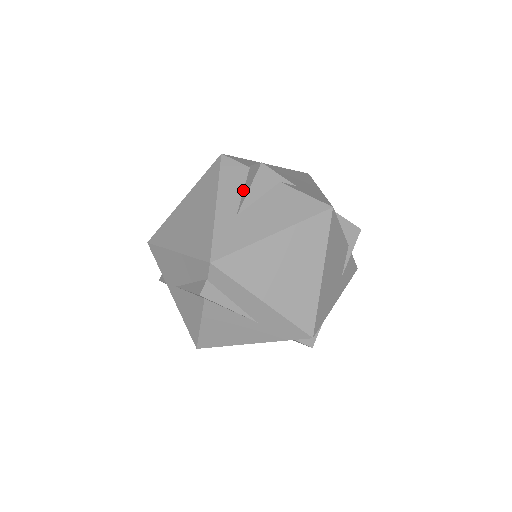
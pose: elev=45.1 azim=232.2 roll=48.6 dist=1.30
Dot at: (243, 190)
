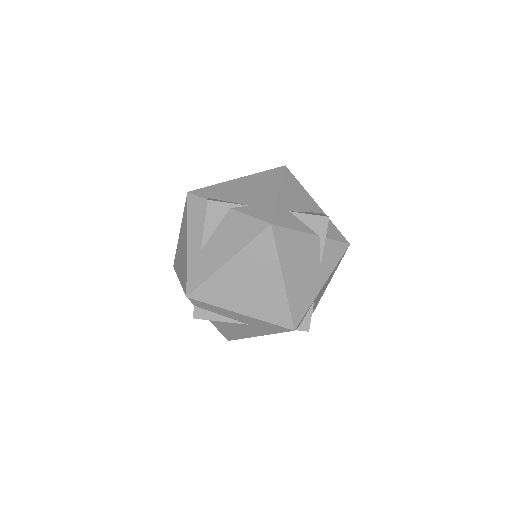
Dot at: occluded
